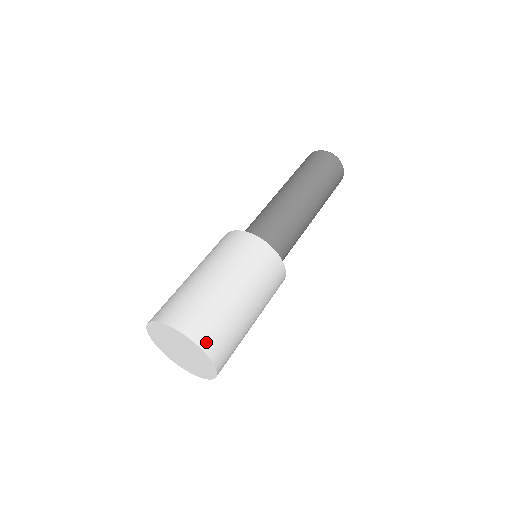
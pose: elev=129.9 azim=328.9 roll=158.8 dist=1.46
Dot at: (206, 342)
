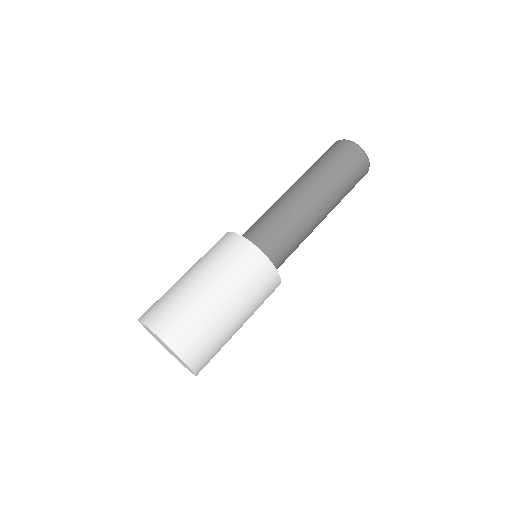
Dot at: (190, 356)
